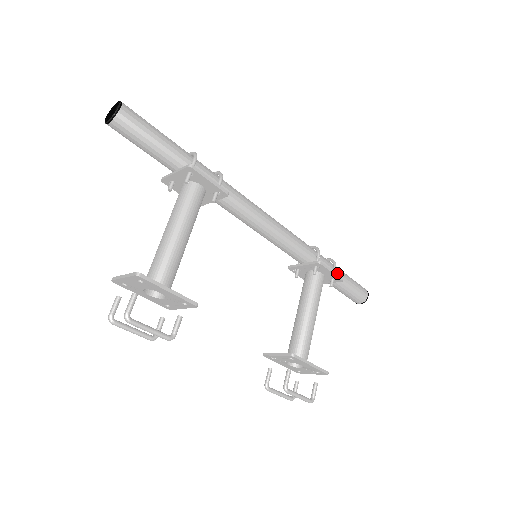
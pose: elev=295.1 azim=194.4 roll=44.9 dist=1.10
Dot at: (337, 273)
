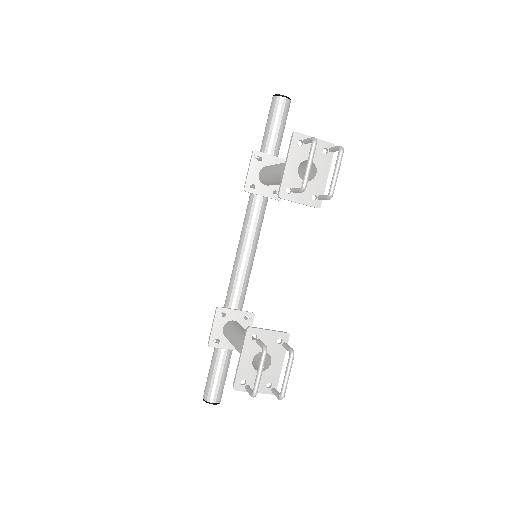
Dot at: occluded
